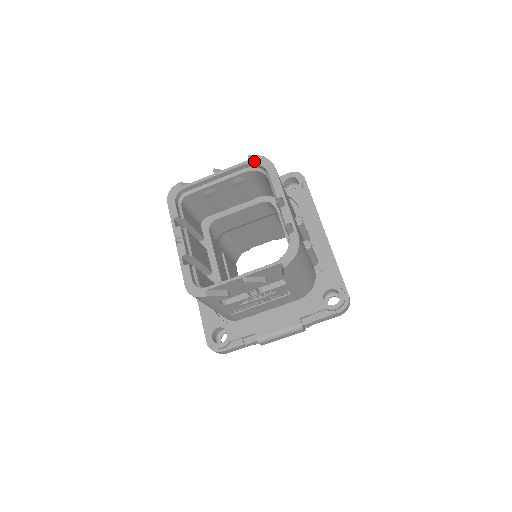
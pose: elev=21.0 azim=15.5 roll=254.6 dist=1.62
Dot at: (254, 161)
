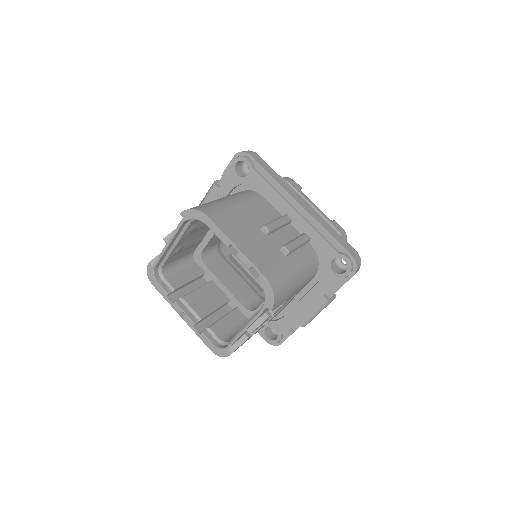
Dot at: (187, 217)
